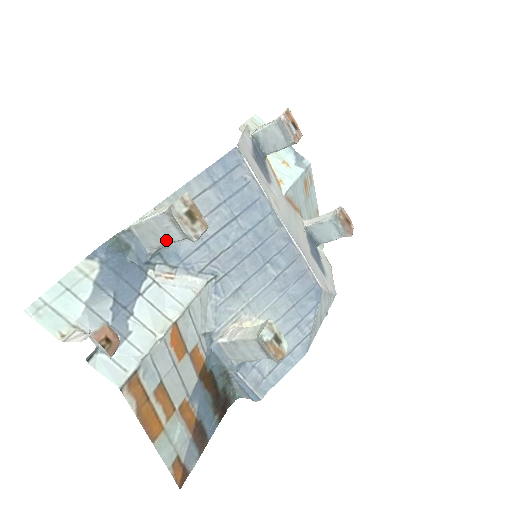
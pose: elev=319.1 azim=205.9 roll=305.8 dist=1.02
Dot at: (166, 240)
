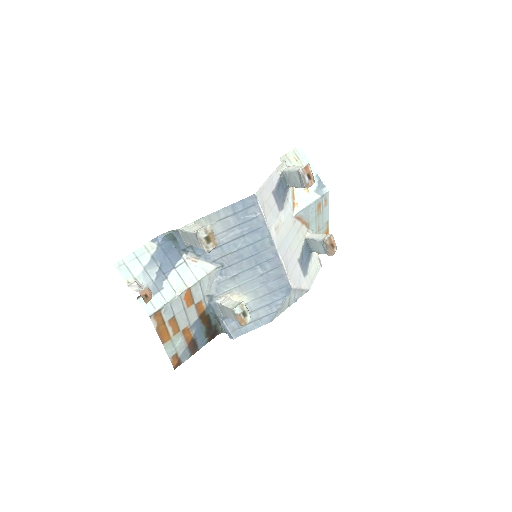
Dot at: (194, 245)
